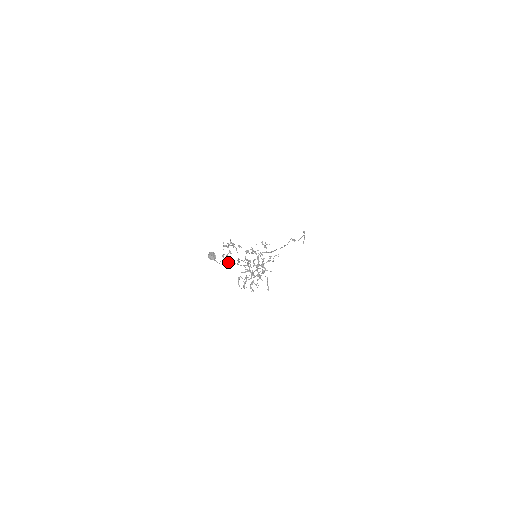
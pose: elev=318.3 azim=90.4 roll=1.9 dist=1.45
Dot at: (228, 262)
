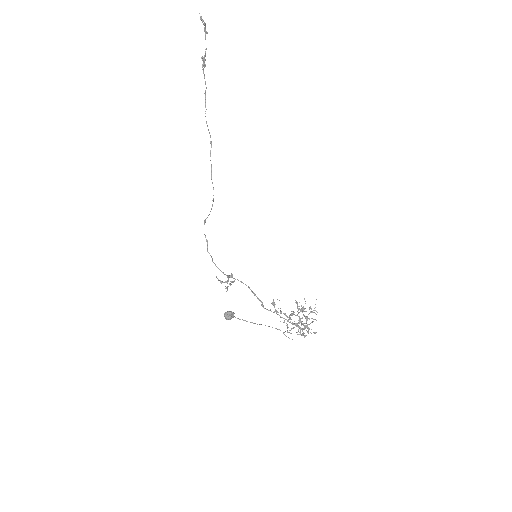
Dot at: occluded
